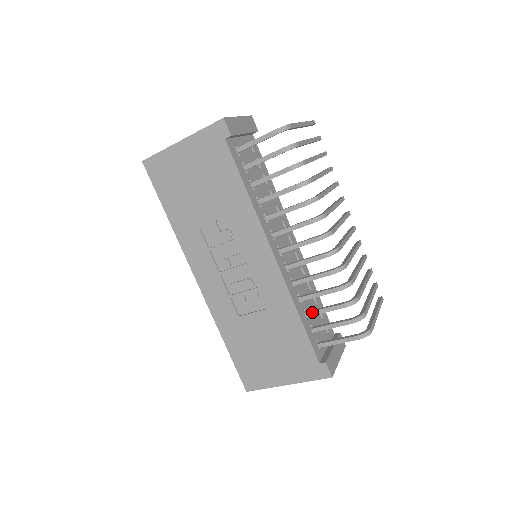
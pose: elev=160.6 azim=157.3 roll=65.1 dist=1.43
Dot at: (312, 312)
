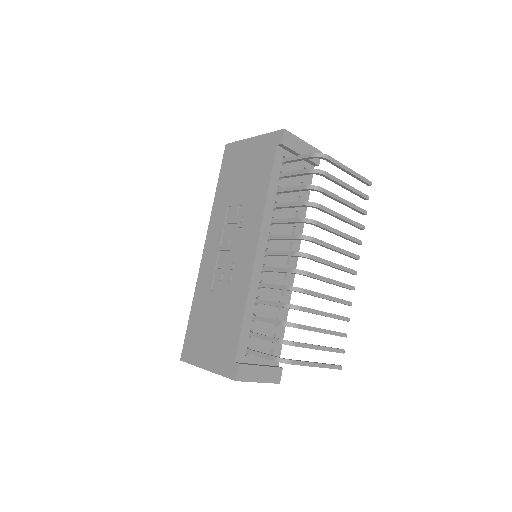
Dot at: (258, 317)
